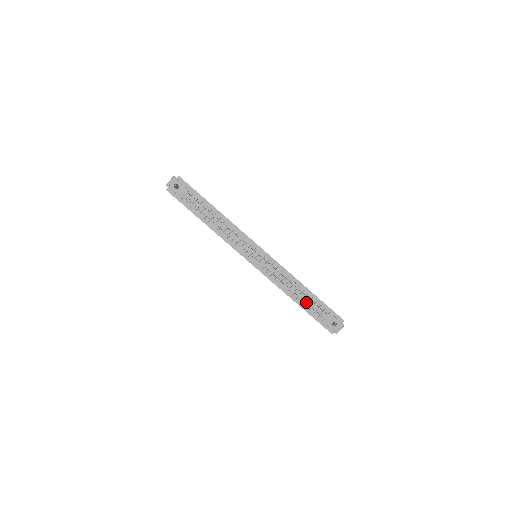
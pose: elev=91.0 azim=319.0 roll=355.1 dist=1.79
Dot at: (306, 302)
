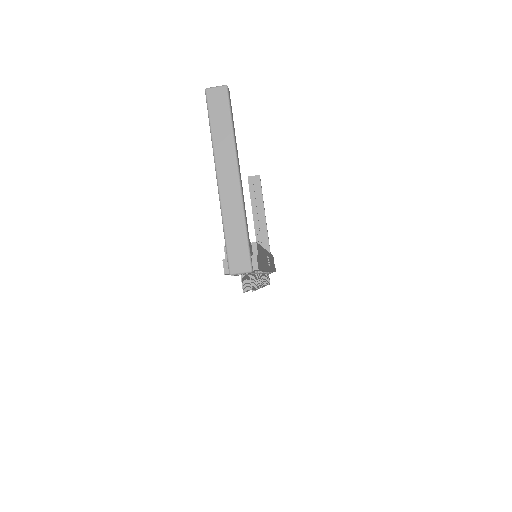
Dot at: occluded
